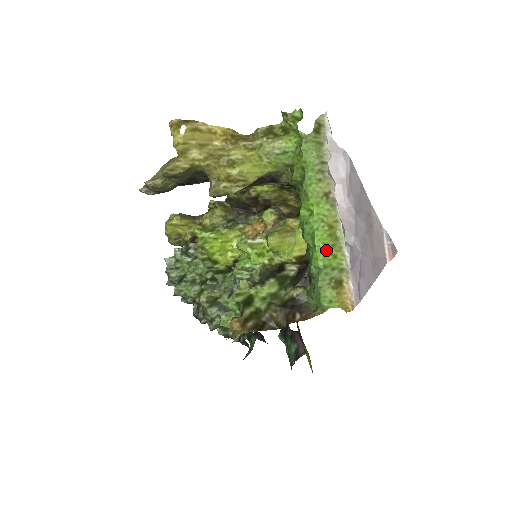
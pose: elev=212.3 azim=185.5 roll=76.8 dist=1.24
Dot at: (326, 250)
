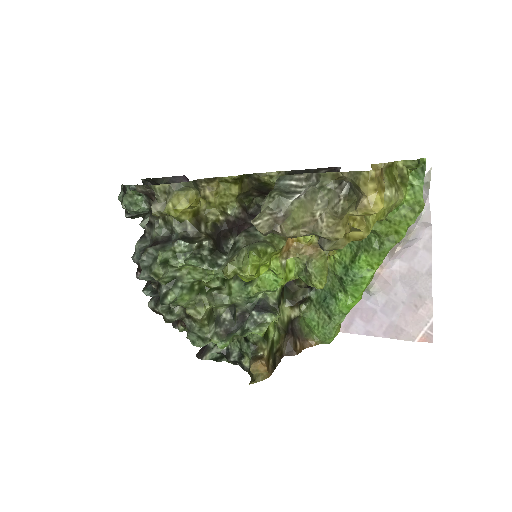
Dot at: occluded
